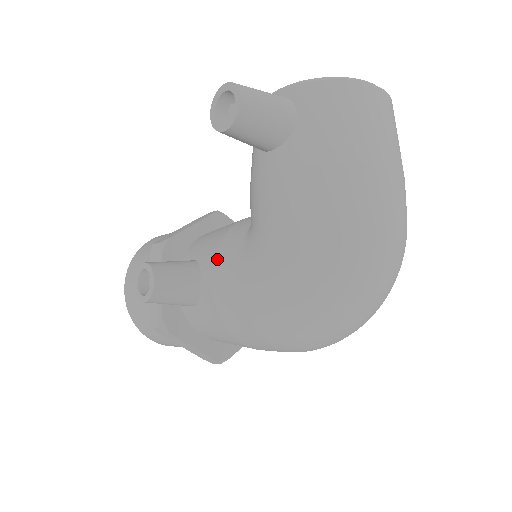
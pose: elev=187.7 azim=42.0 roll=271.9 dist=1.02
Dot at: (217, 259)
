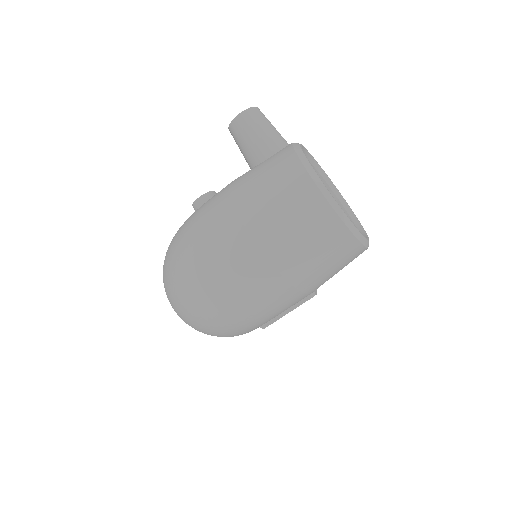
Dot at: occluded
